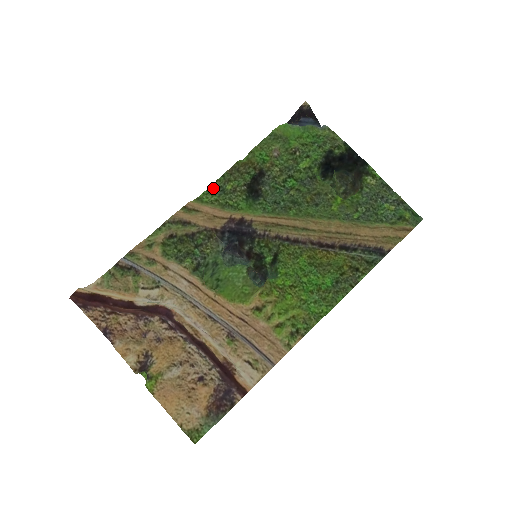
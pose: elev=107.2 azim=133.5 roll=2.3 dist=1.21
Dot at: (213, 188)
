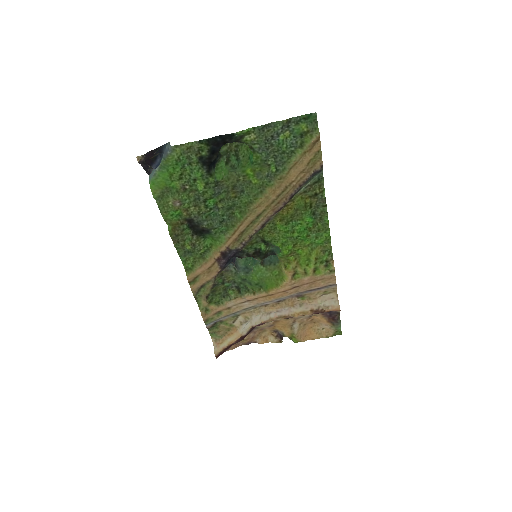
Dot at: (183, 257)
